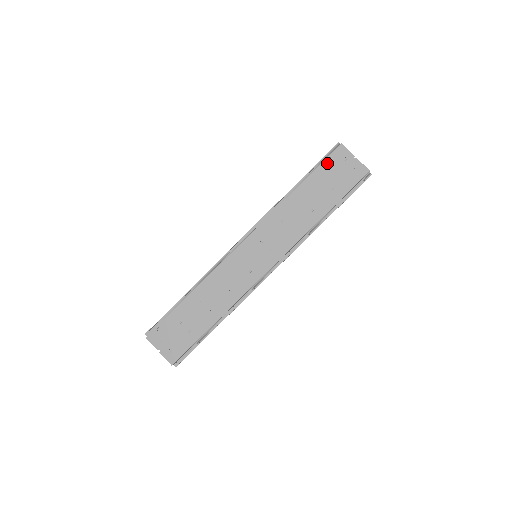
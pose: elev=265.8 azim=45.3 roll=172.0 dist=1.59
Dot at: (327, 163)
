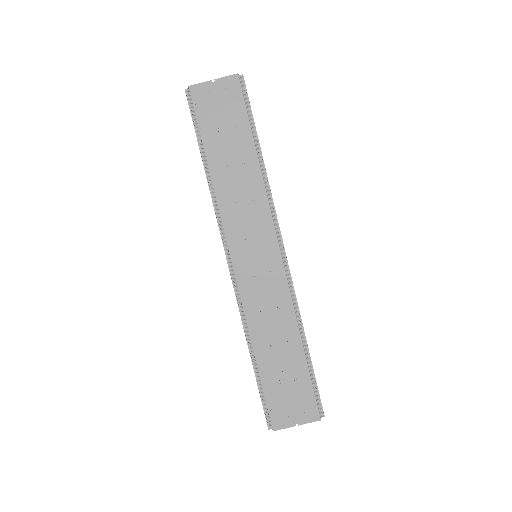
Dot at: (200, 115)
